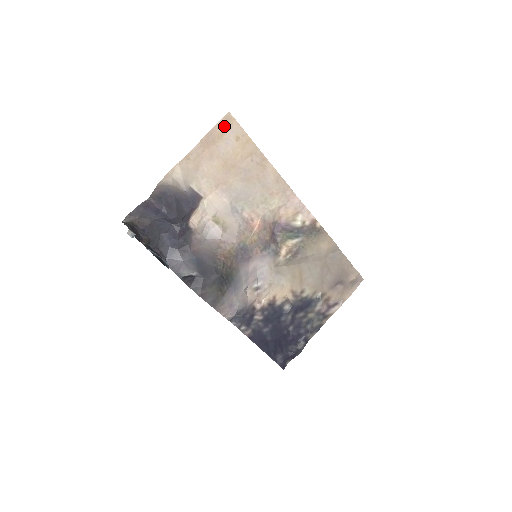
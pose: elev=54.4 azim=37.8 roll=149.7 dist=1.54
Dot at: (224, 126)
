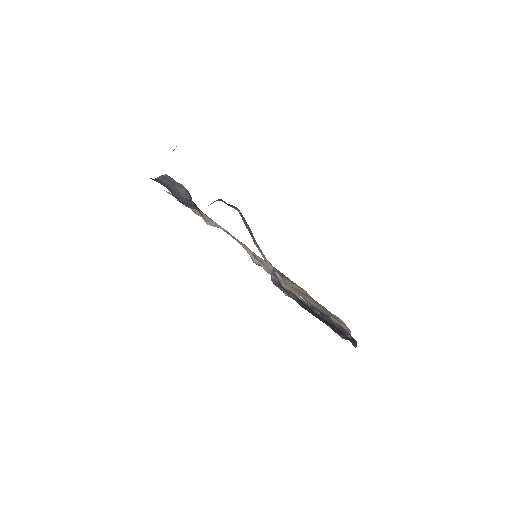
Dot at: occluded
